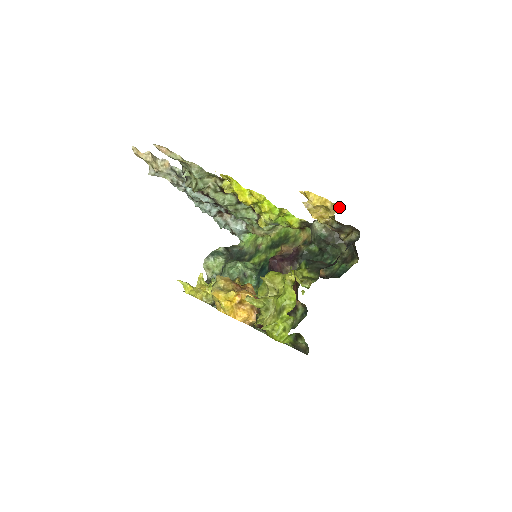
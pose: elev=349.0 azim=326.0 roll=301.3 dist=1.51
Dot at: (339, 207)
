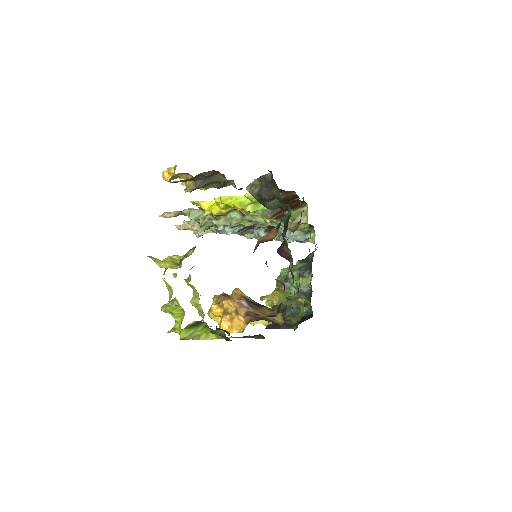
Dot at: (176, 166)
